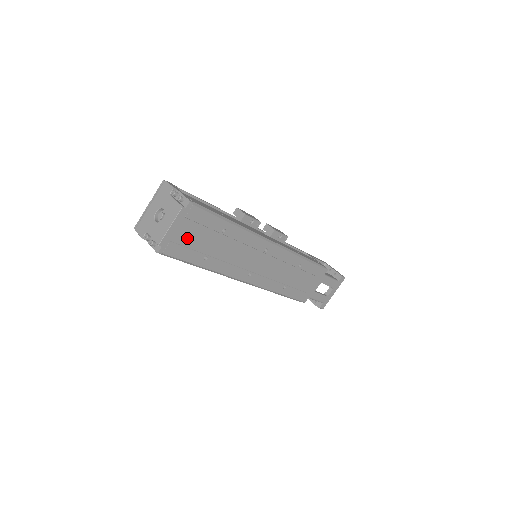
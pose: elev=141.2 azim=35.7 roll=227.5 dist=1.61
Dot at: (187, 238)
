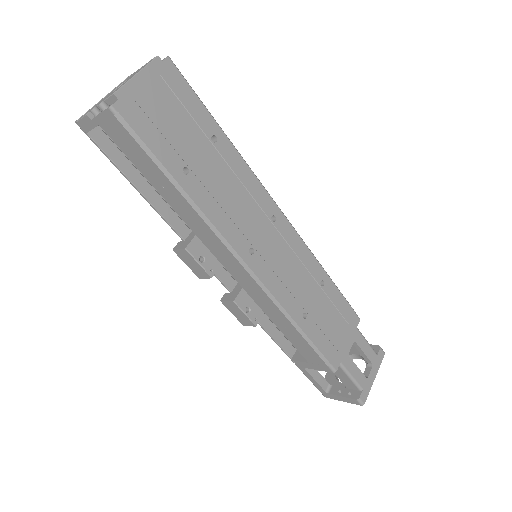
Dot at: (160, 113)
